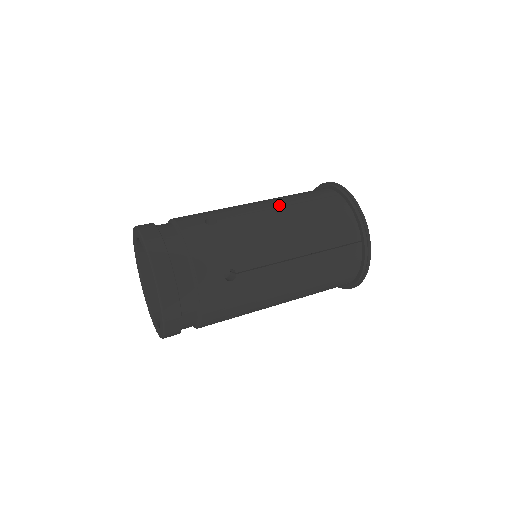
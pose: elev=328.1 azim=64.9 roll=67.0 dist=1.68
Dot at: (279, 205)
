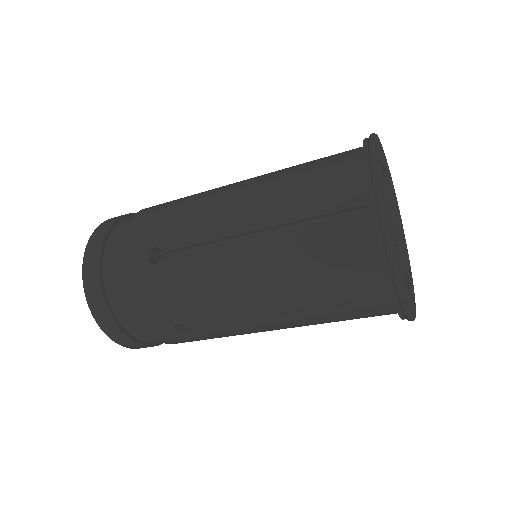
Dot at: (265, 174)
